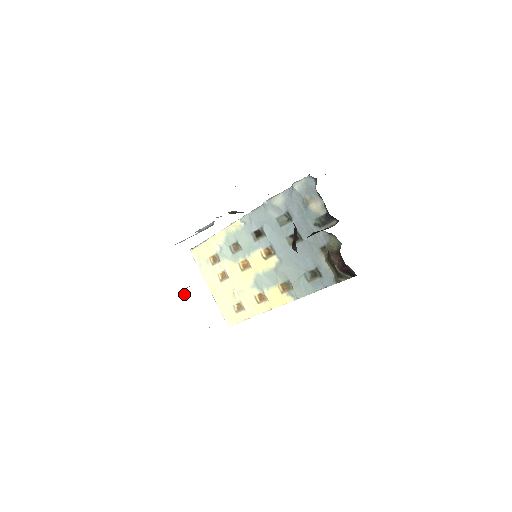
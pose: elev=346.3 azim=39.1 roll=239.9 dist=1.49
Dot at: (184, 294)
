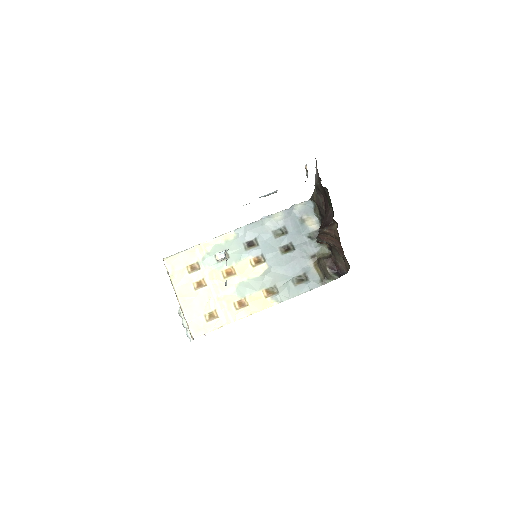
Dot at: (222, 256)
